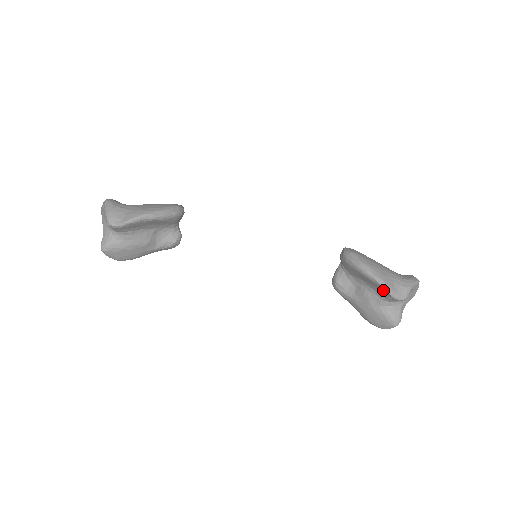
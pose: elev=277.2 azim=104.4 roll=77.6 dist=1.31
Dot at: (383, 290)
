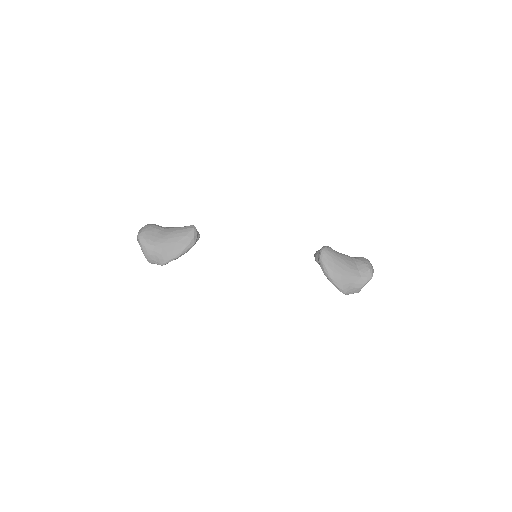
Dot at: (342, 291)
